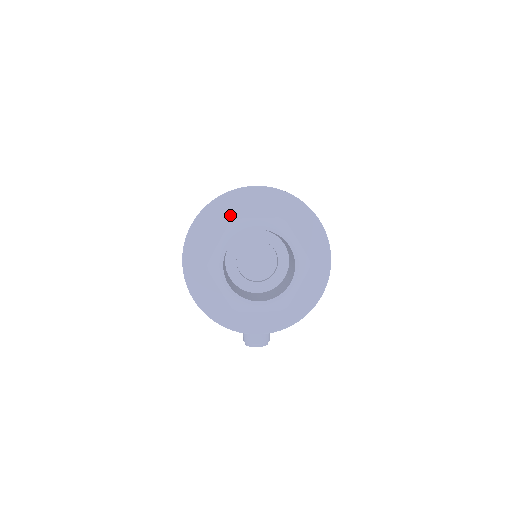
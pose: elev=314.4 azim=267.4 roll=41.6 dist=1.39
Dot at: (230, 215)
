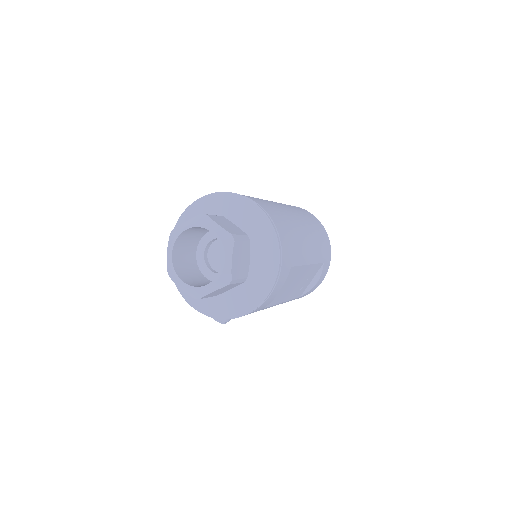
Dot at: (225, 210)
